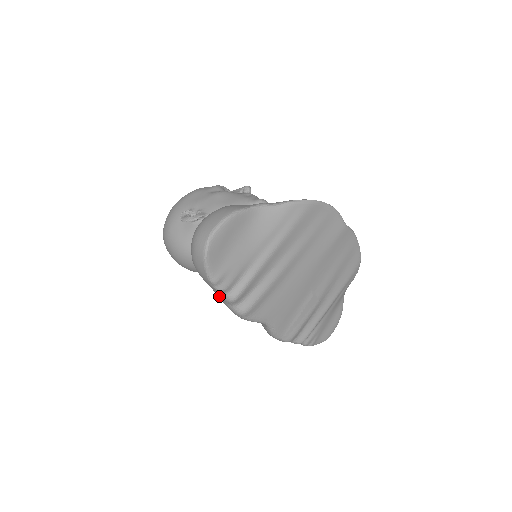
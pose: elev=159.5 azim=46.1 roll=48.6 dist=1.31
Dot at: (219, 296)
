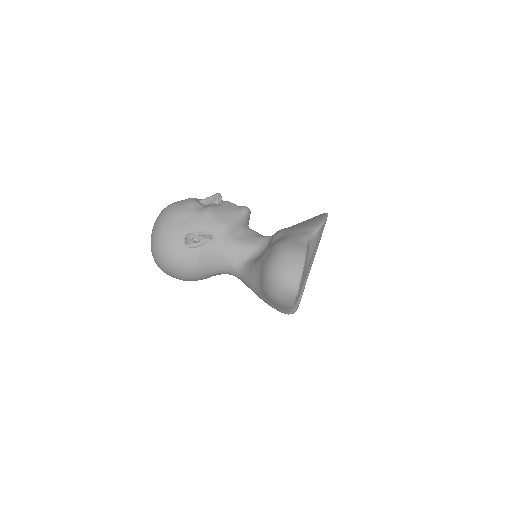
Dot at: (283, 309)
